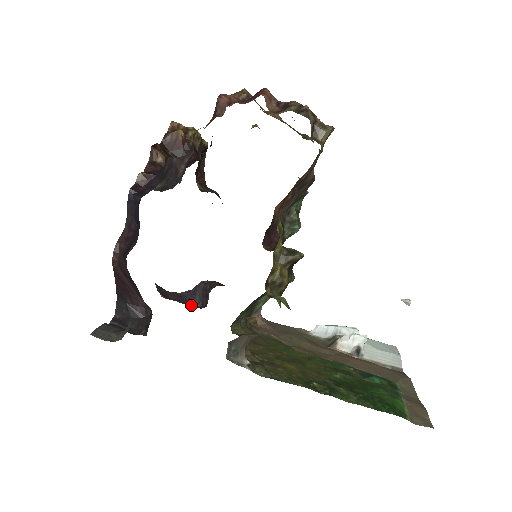
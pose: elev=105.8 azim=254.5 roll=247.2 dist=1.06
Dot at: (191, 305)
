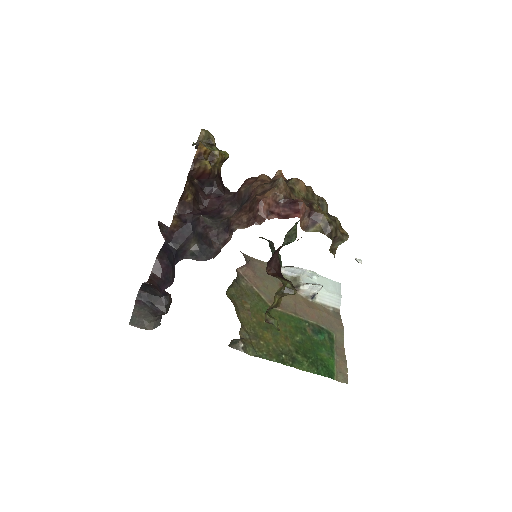
Dot at: occluded
